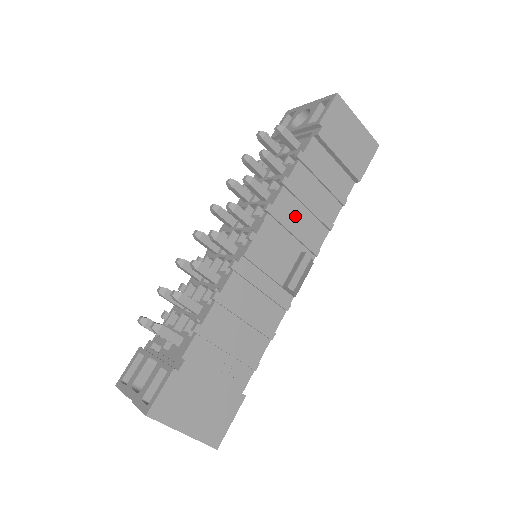
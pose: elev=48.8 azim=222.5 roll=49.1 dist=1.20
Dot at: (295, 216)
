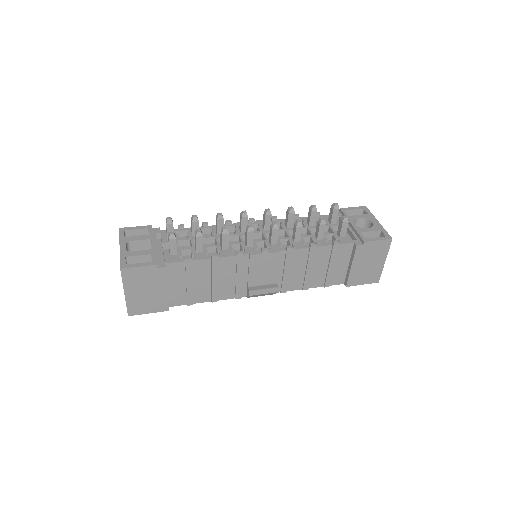
Dot at: (296, 266)
